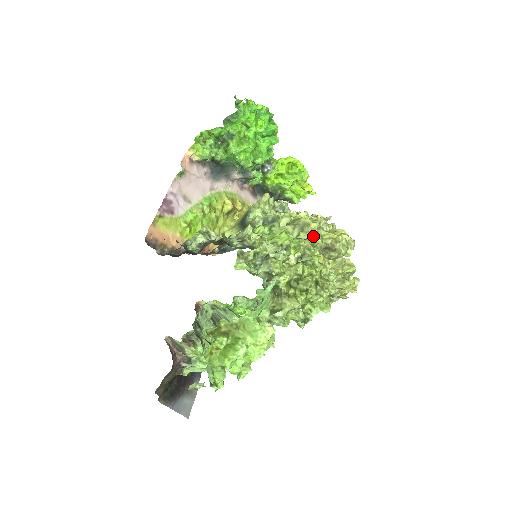
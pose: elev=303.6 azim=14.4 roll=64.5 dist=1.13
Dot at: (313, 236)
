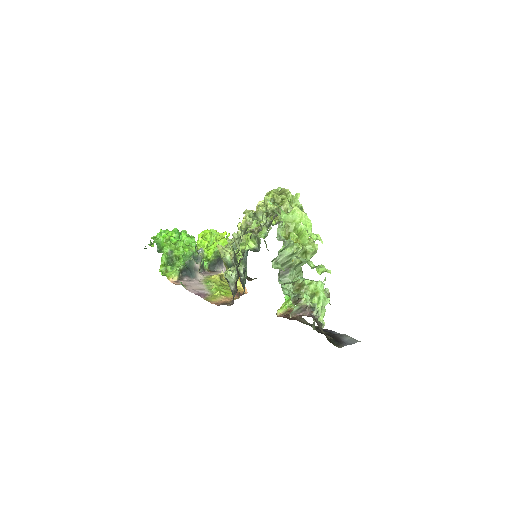
Dot at: occluded
